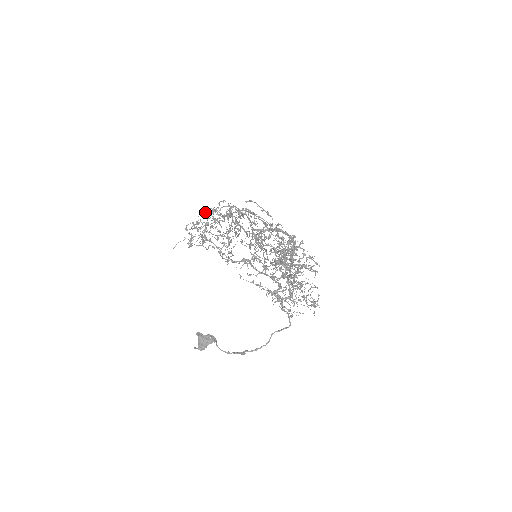
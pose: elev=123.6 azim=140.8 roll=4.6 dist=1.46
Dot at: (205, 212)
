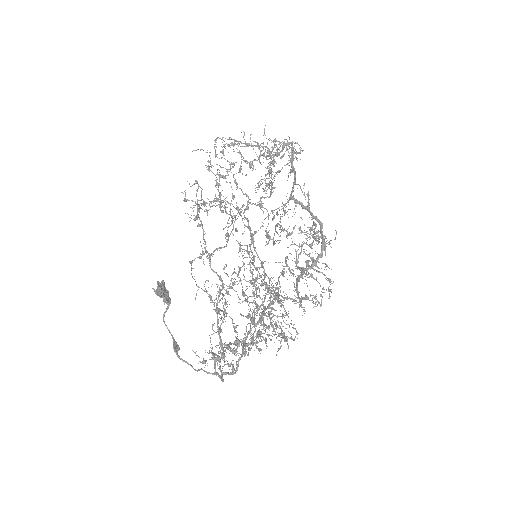
Dot at: occluded
